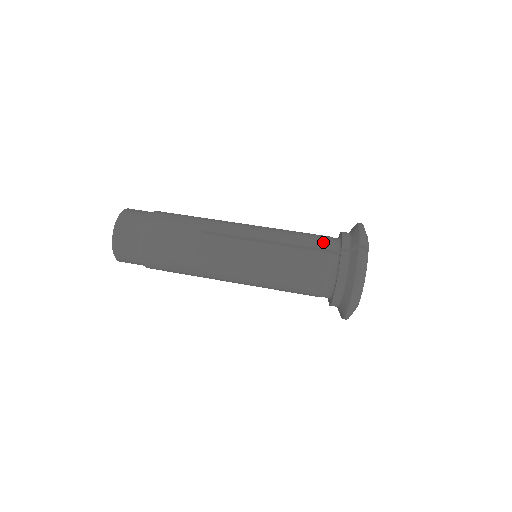
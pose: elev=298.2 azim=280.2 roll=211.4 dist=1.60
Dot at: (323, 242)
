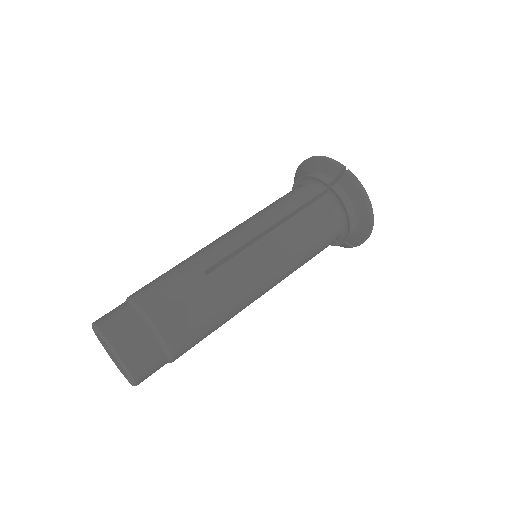
Dot at: (306, 193)
